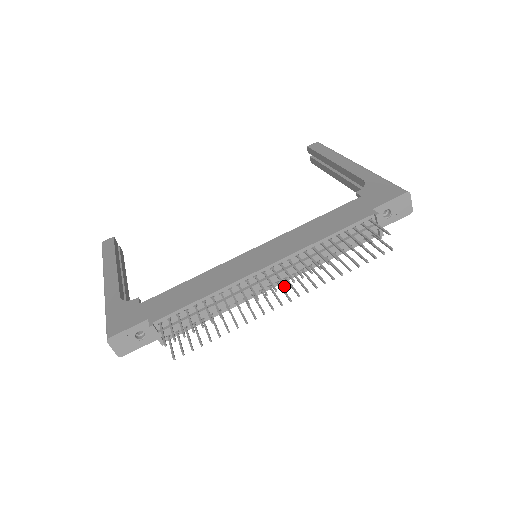
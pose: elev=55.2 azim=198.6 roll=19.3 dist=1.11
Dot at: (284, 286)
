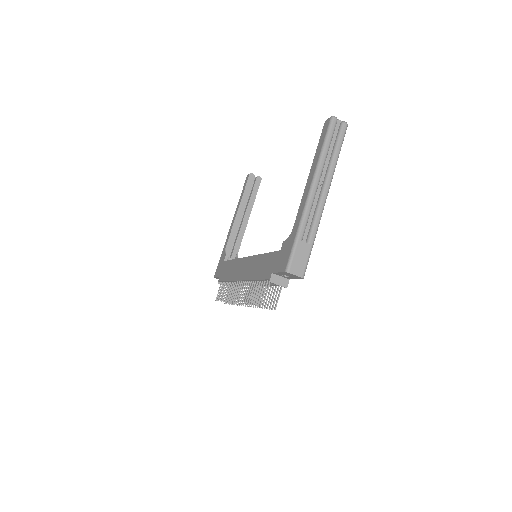
Dot at: occluded
